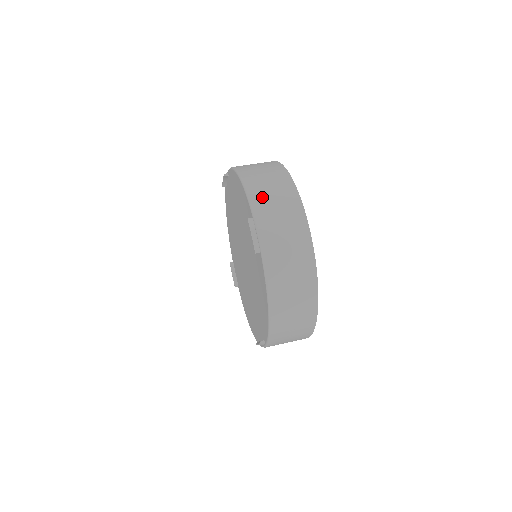
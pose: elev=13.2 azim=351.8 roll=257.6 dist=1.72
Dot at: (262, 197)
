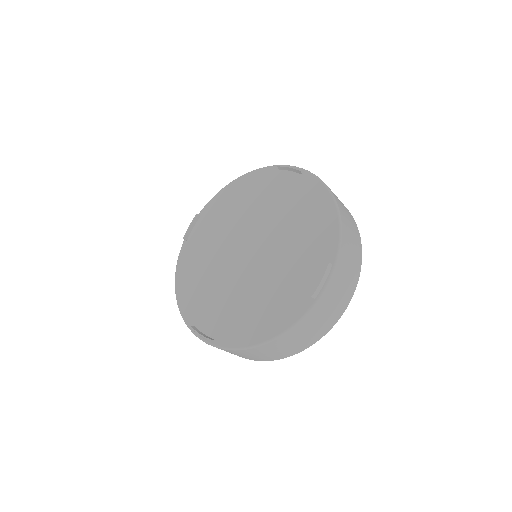
Dot at: (347, 252)
